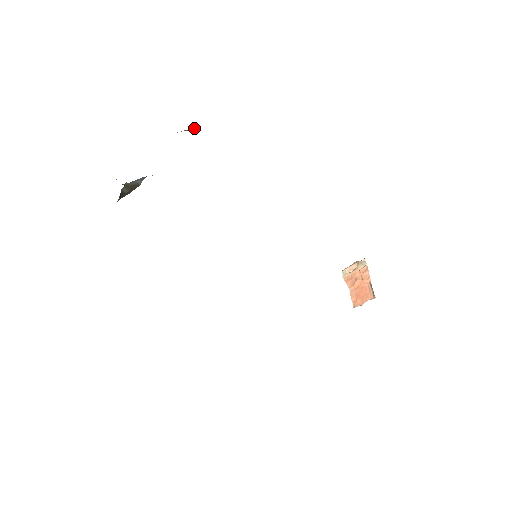
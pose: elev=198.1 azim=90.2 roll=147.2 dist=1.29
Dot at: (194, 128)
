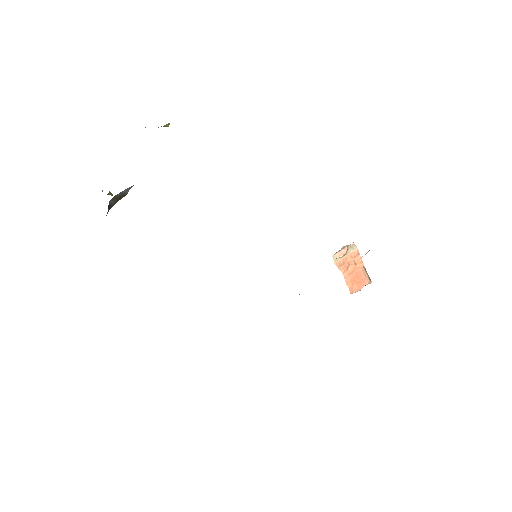
Dot at: (169, 123)
